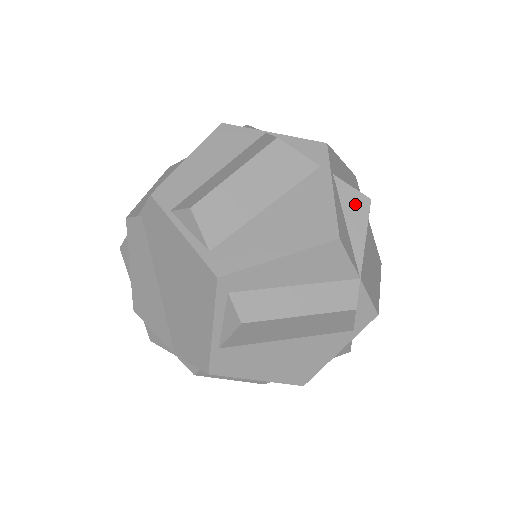
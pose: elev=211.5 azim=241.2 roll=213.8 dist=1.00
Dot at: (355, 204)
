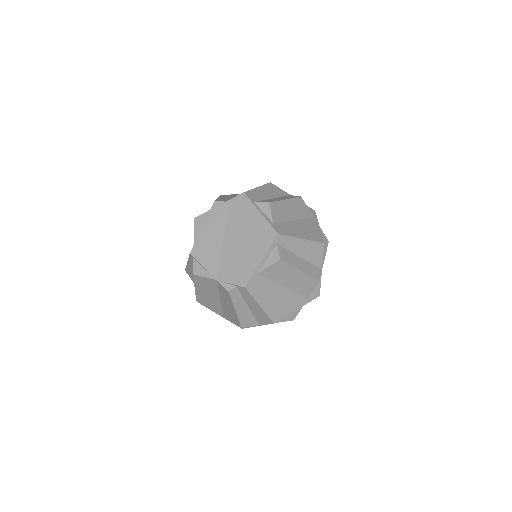
Dot at: (323, 239)
